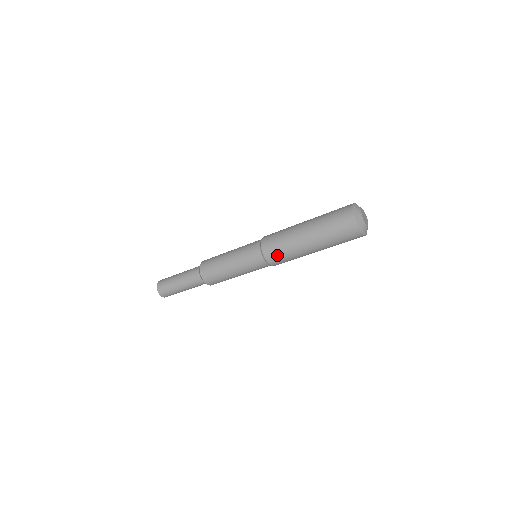
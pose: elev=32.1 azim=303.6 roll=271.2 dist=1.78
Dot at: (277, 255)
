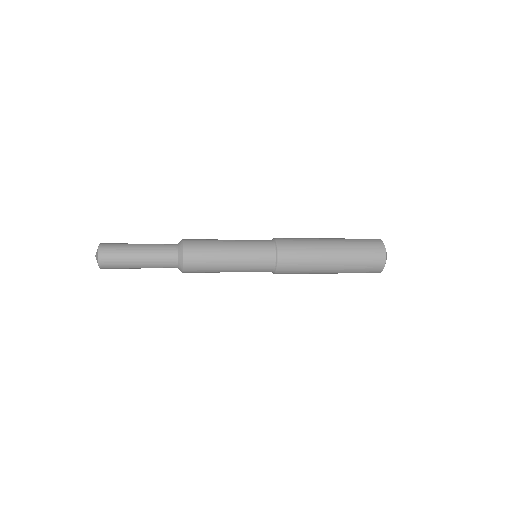
Dot at: (292, 269)
